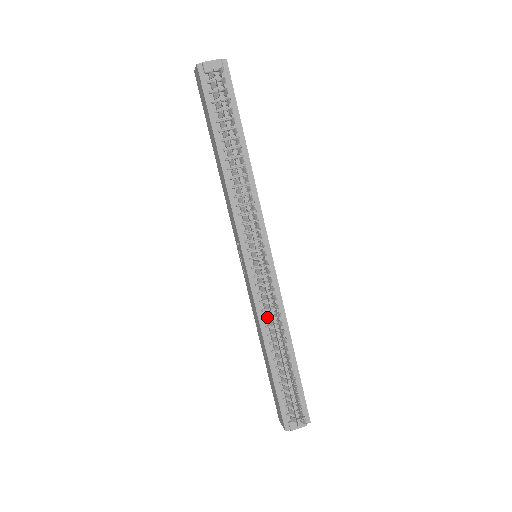
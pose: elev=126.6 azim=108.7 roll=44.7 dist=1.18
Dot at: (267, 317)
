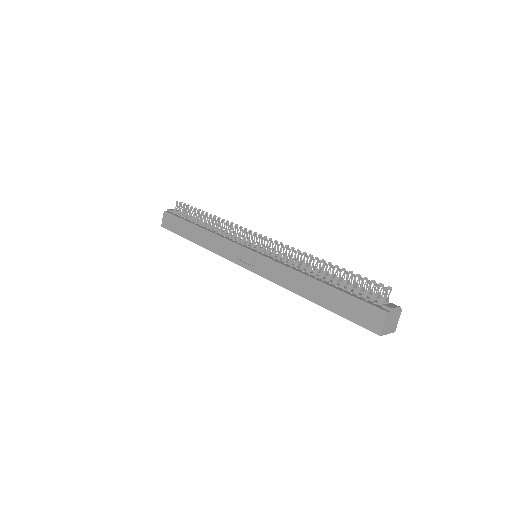
Dot at: (292, 265)
